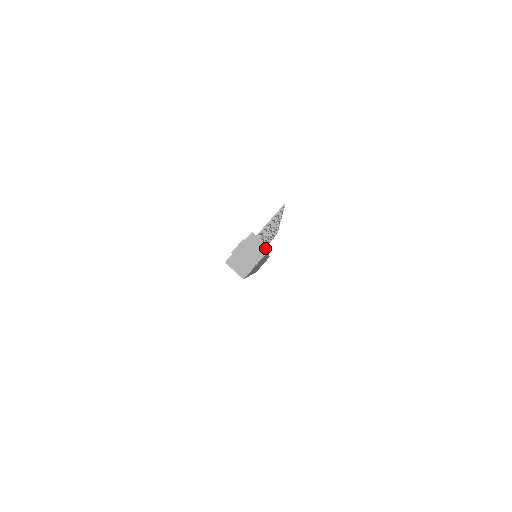
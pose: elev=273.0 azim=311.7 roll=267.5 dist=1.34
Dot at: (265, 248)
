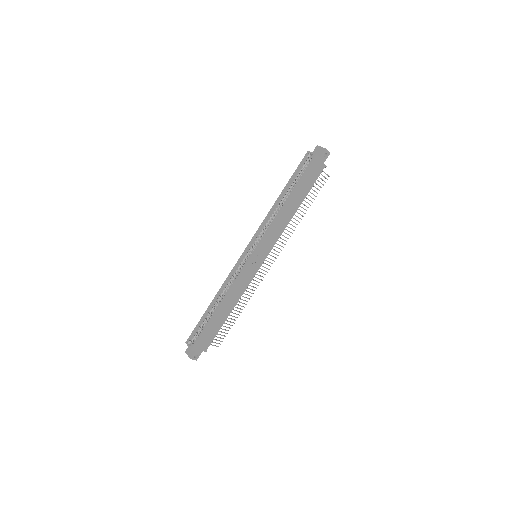
Dot at: (324, 165)
